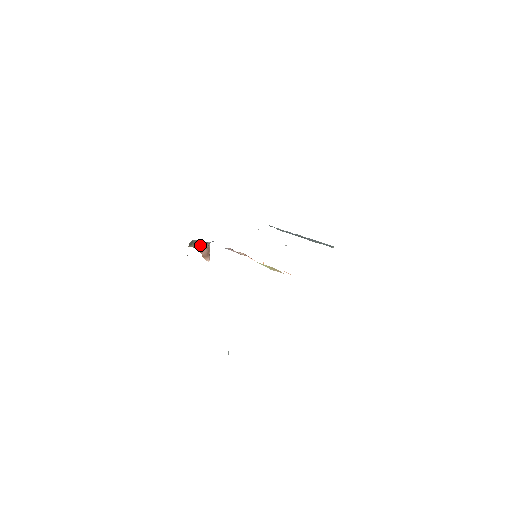
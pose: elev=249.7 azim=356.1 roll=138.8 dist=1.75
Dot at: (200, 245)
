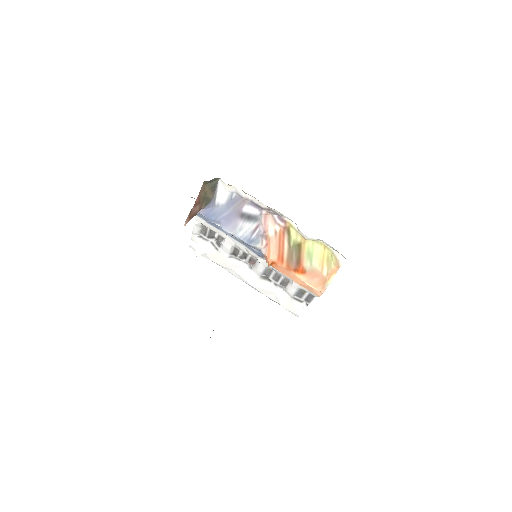
Dot at: (206, 195)
